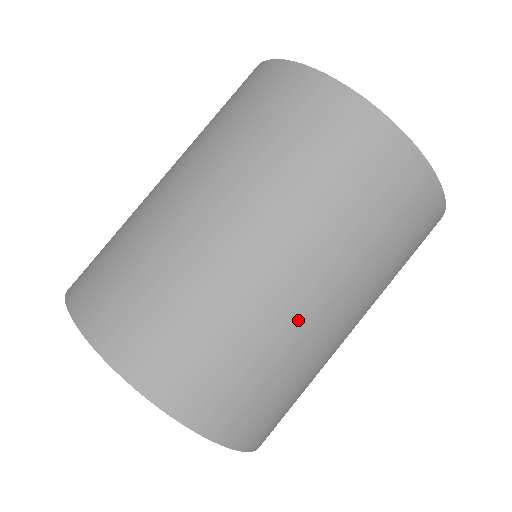
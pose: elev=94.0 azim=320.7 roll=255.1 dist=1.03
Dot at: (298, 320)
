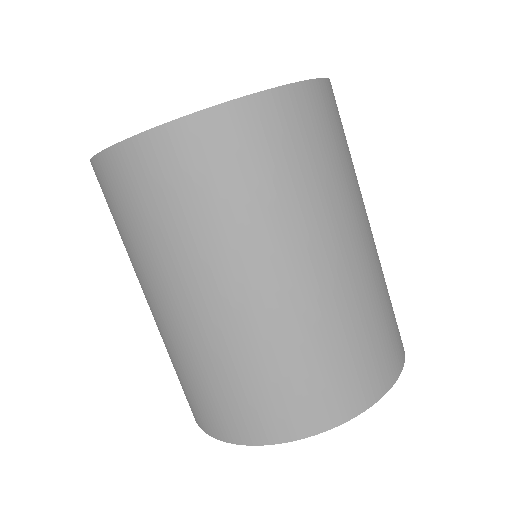
Dot at: (334, 289)
